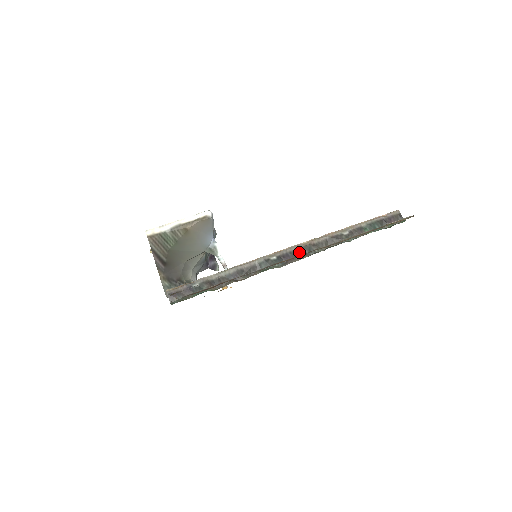
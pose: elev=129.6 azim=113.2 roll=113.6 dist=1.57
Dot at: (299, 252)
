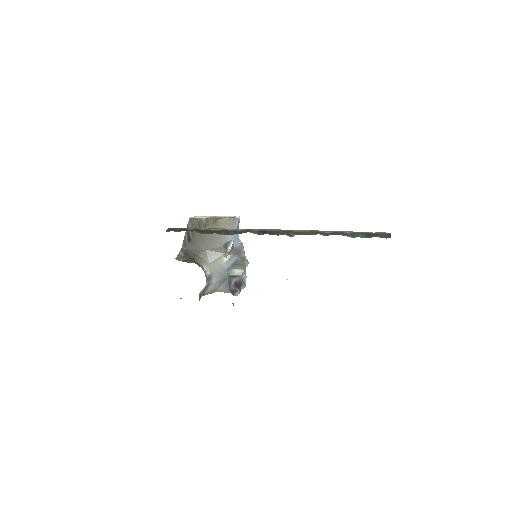
Dot at: (278, 233)
